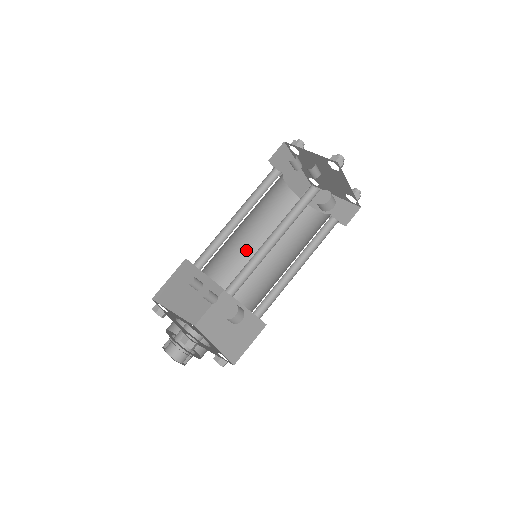
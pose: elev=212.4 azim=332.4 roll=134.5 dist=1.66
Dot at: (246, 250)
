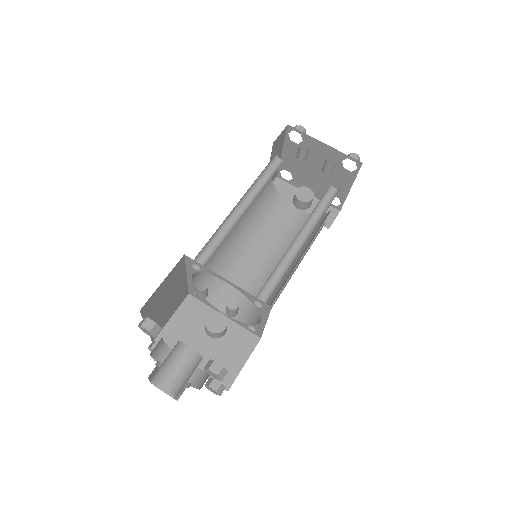
Dot at: (227, 246)
